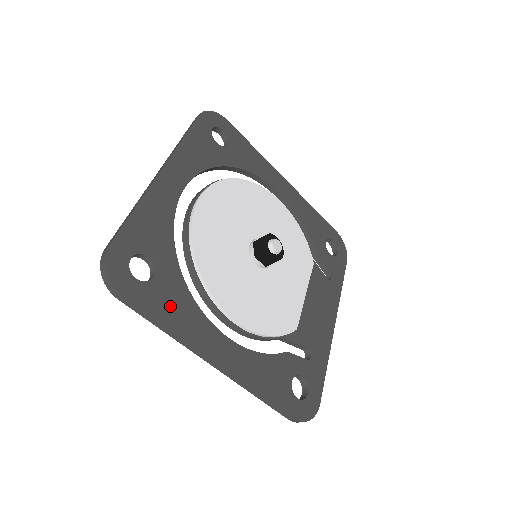
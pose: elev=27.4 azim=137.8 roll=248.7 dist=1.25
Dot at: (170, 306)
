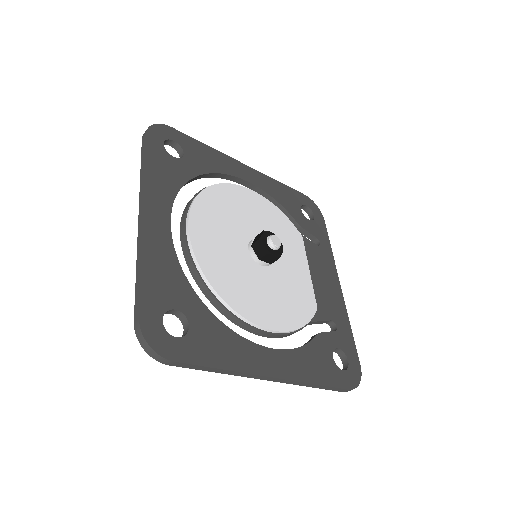
Dot at: (215, 347)
